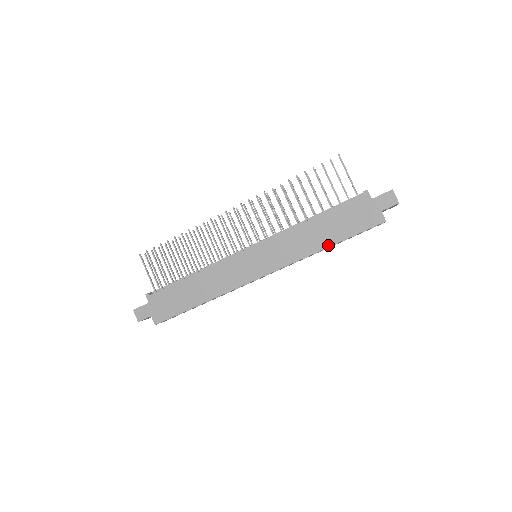
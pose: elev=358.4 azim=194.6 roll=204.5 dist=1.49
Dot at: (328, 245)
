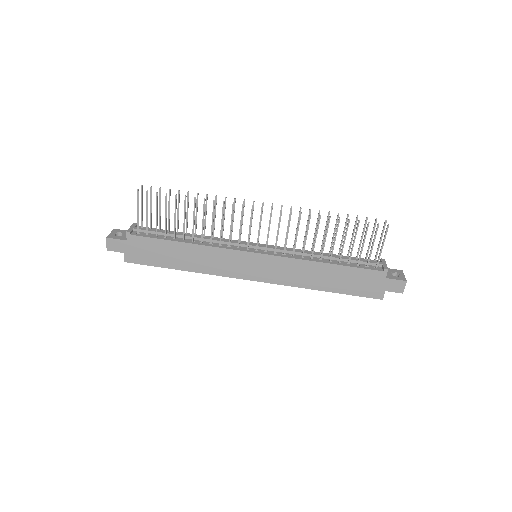
Dot at: (325, 290)
